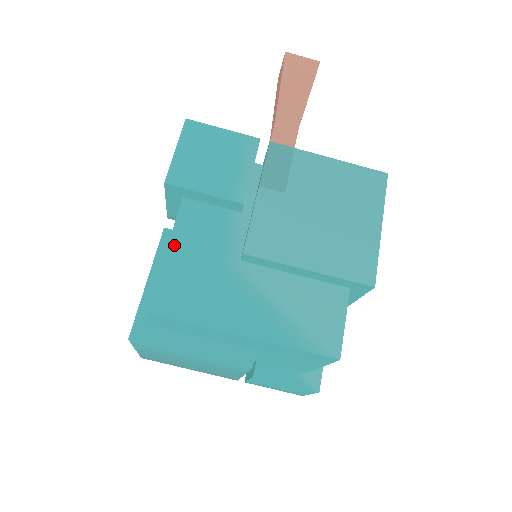
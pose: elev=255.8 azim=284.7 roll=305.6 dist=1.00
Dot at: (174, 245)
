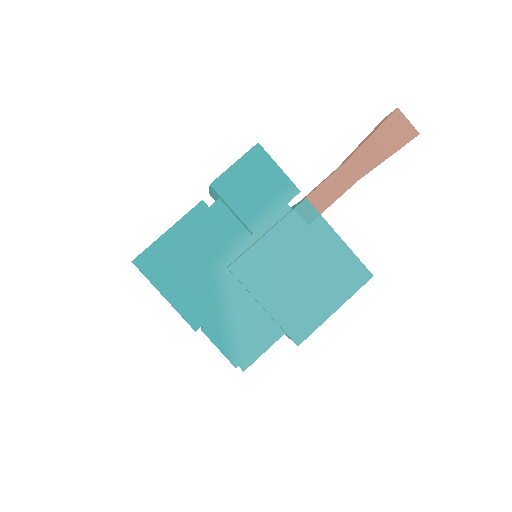
Dot at: (191, 229)
